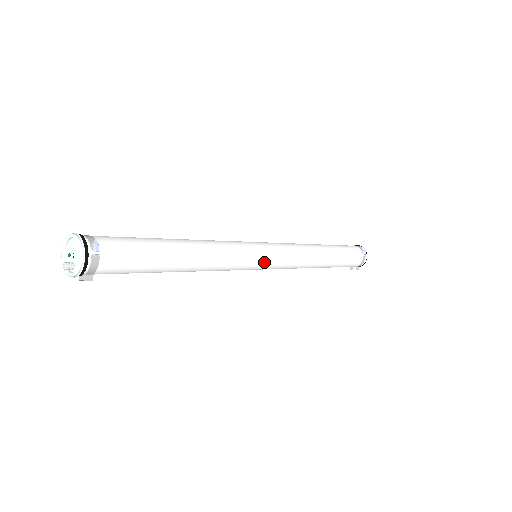
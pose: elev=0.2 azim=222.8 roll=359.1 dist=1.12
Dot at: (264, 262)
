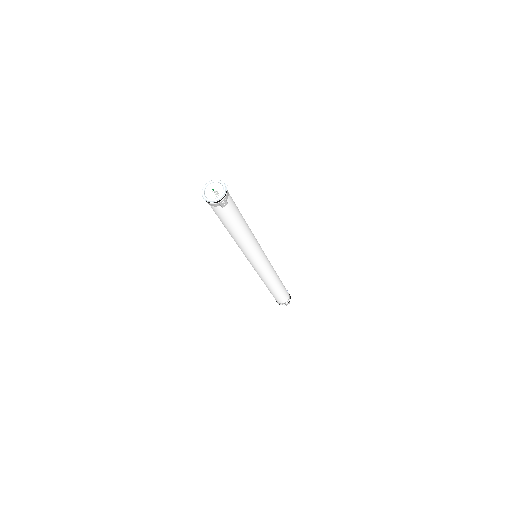
Dot at: (264, 253)
